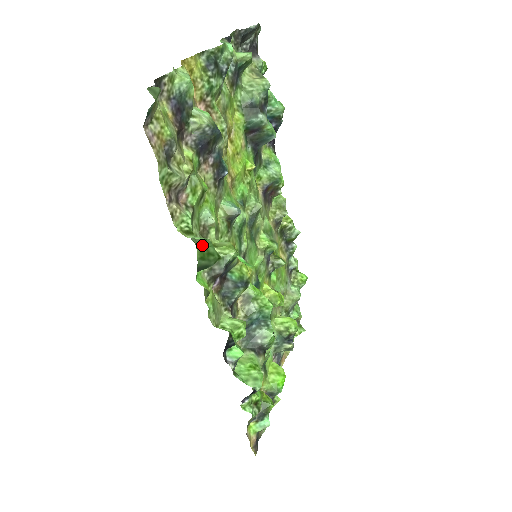
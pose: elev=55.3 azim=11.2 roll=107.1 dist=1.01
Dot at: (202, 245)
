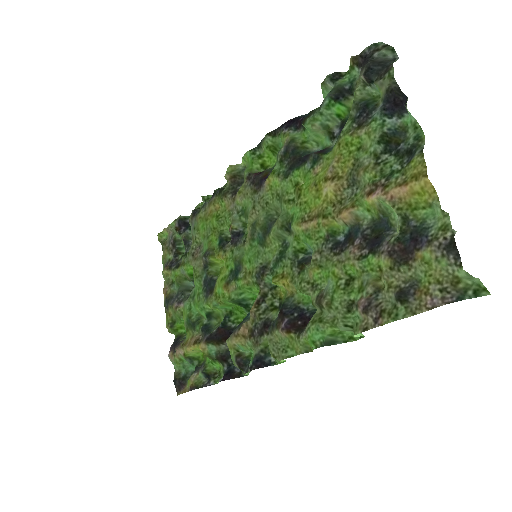
Dot at: (345, 331)
